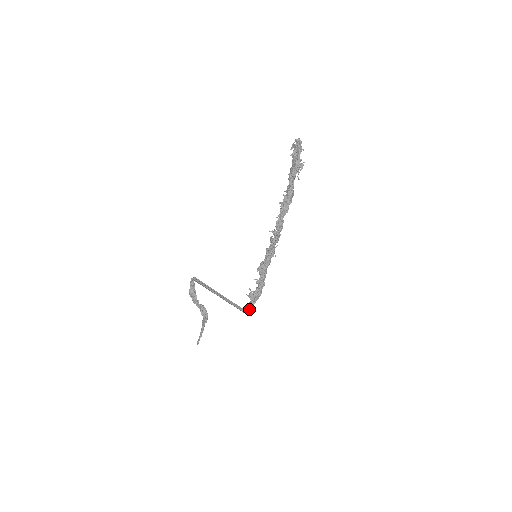
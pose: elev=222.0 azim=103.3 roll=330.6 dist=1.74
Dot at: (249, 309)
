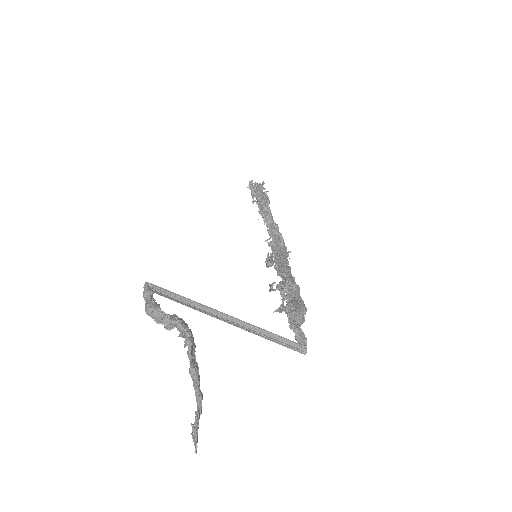
Dot at: (291, 325)
